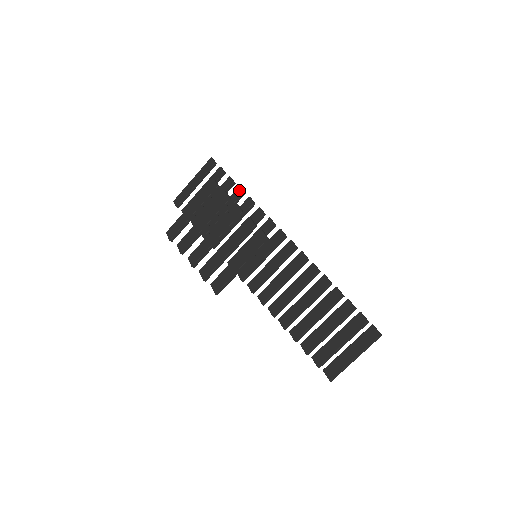
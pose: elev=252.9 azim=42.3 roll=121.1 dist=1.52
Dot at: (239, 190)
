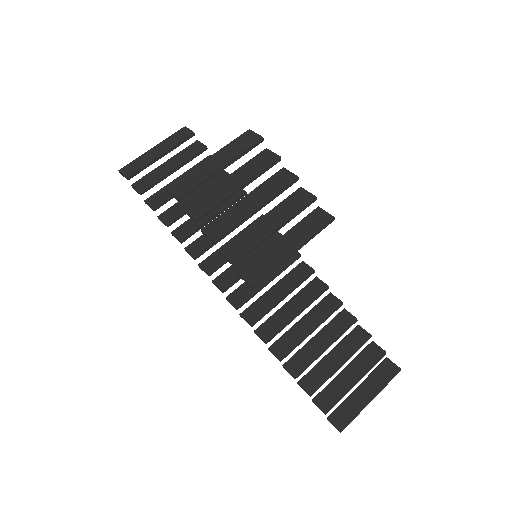
Dot at: (224, 173)
